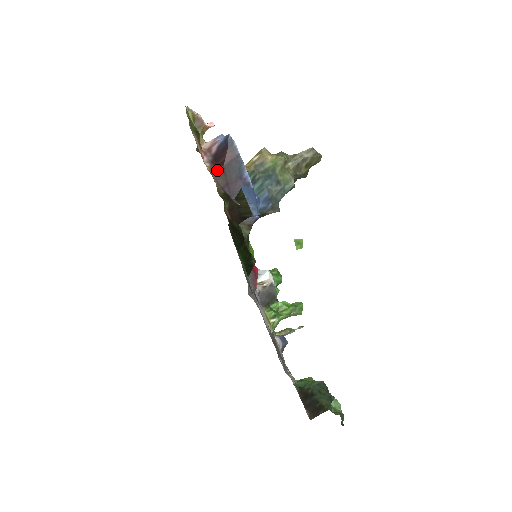
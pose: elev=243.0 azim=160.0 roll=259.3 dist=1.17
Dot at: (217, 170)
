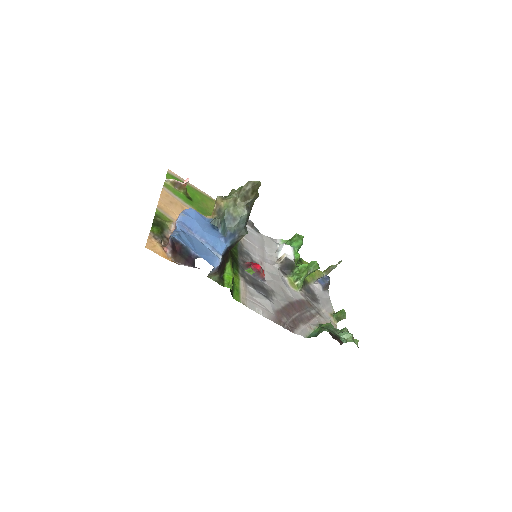
Dot at: (176, 258)
